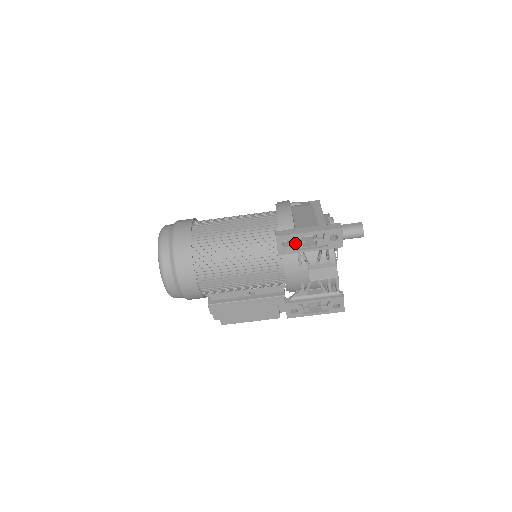
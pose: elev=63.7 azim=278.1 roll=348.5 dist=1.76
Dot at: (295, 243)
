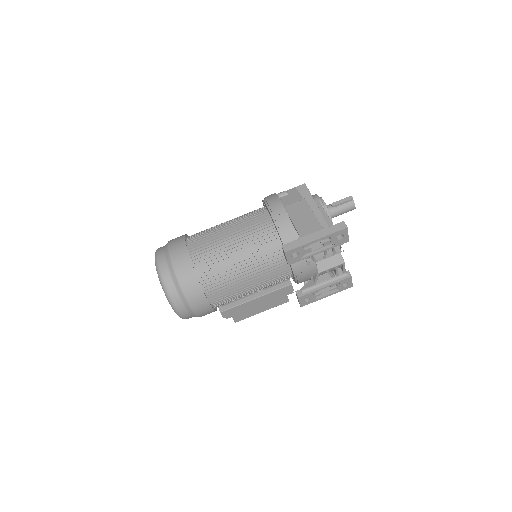
Dot at: (303, 252)
